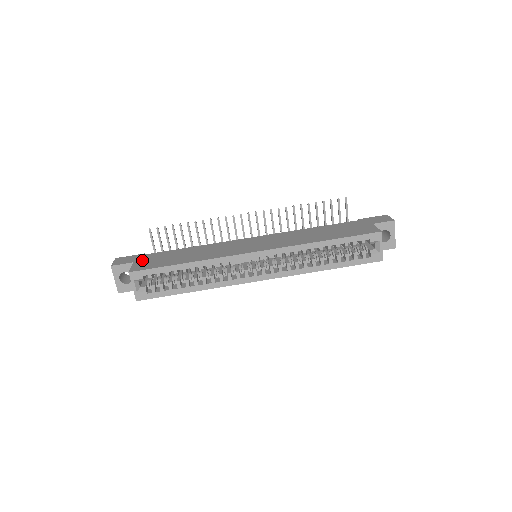
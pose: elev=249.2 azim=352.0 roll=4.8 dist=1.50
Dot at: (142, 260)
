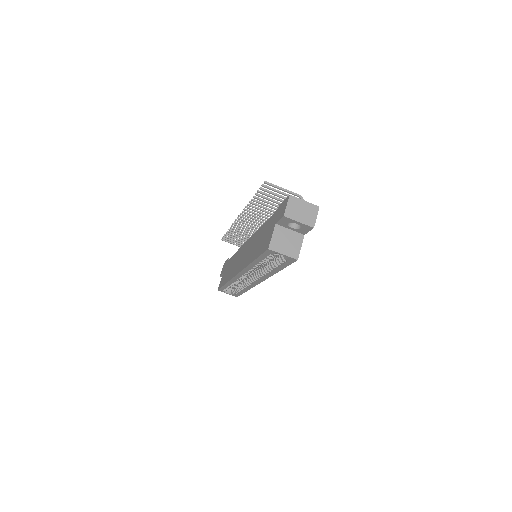
Dot at: (224, 271)
